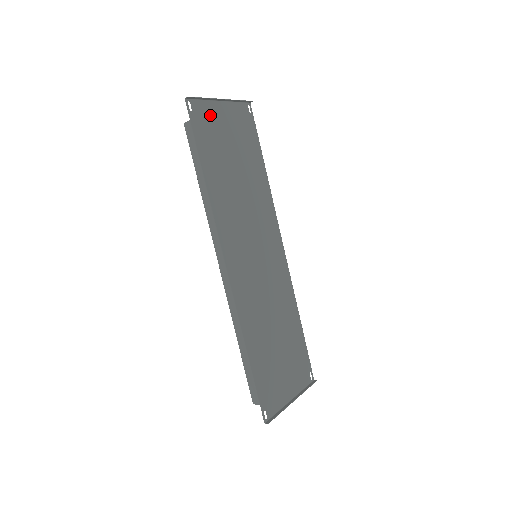
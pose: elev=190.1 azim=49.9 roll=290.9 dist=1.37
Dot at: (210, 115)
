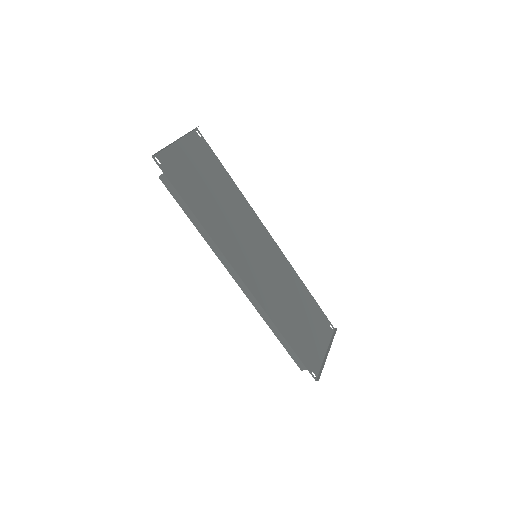
Dot at: (175, 159)
